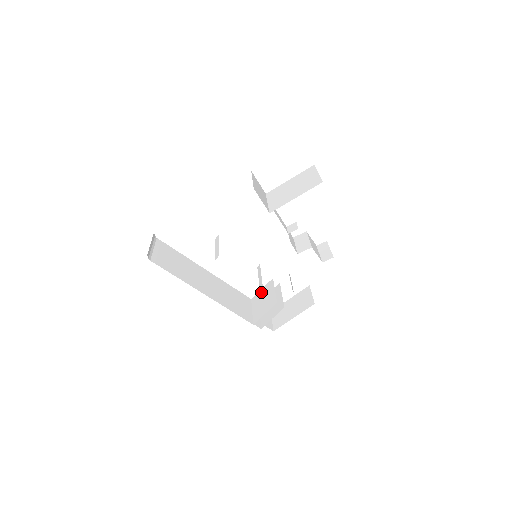
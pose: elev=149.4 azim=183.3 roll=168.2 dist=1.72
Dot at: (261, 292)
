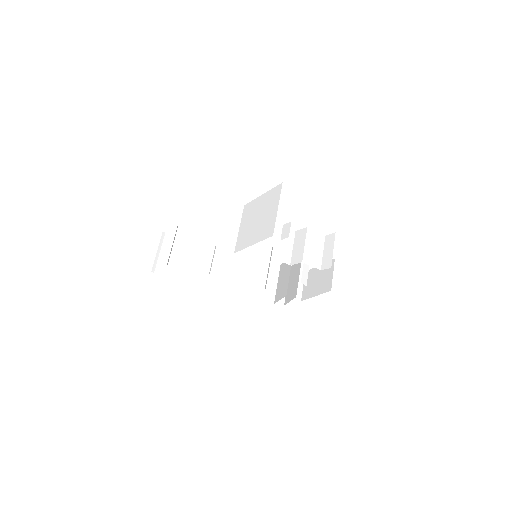
Dot at: (285, 265)
